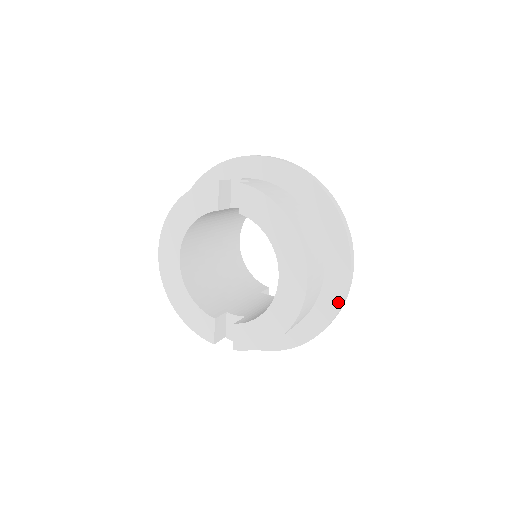
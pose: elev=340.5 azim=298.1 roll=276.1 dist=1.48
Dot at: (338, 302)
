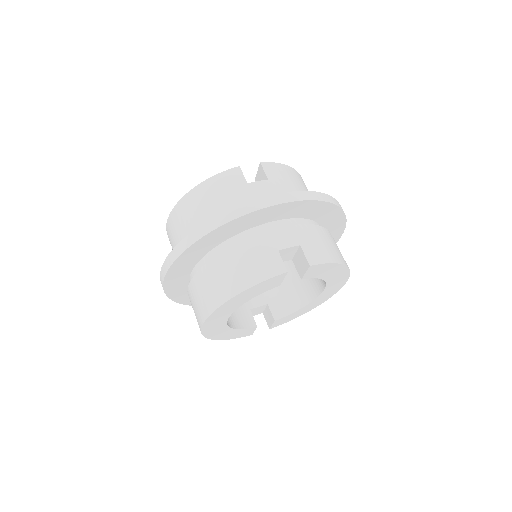
Dot at: occluded
